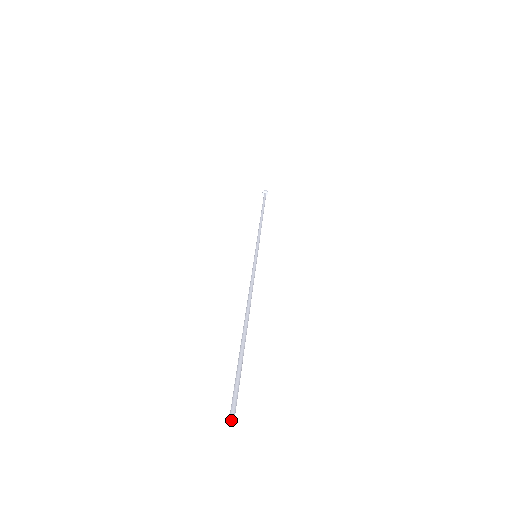
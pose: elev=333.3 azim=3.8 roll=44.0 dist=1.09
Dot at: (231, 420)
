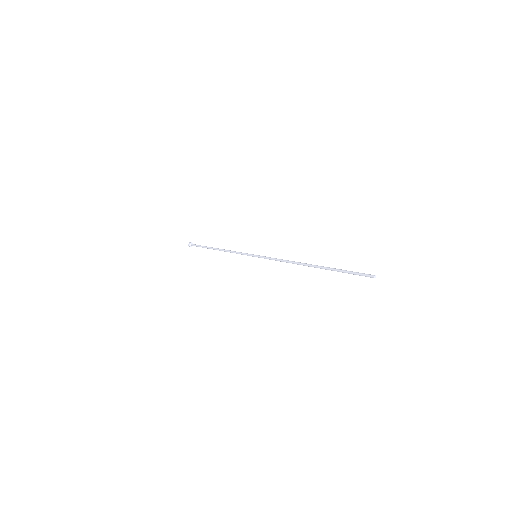
Dot at: occluded
